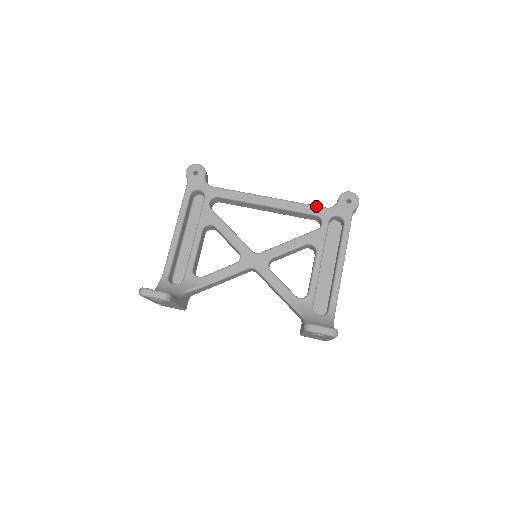
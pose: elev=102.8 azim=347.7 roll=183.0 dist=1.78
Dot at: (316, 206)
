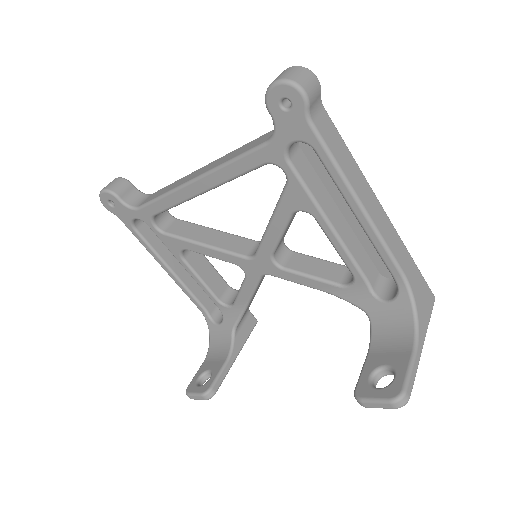
Dot at: (251, 152)
